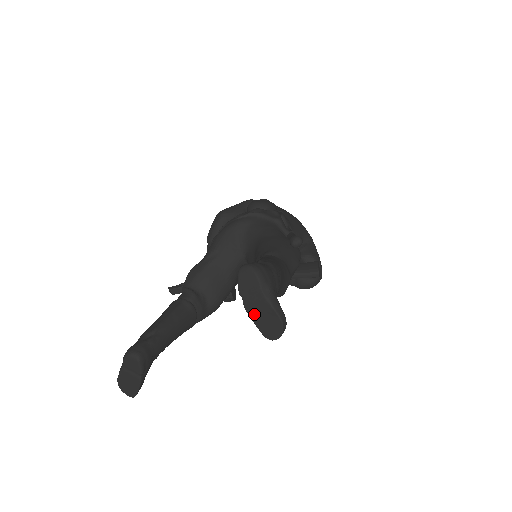
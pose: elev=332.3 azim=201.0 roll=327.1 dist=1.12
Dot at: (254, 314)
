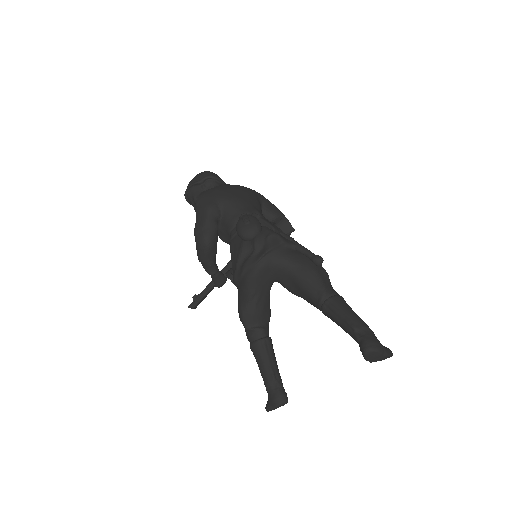
Dot at: occluded
